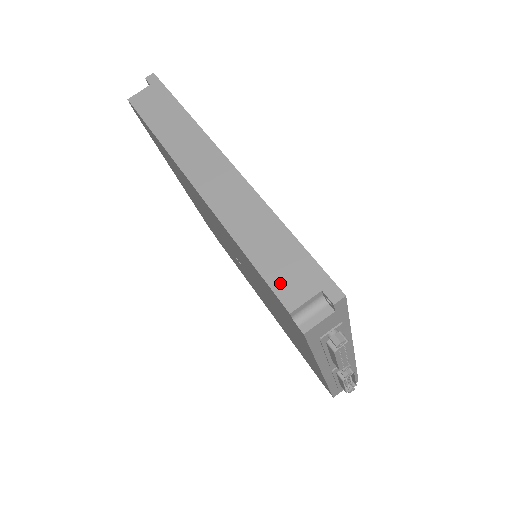
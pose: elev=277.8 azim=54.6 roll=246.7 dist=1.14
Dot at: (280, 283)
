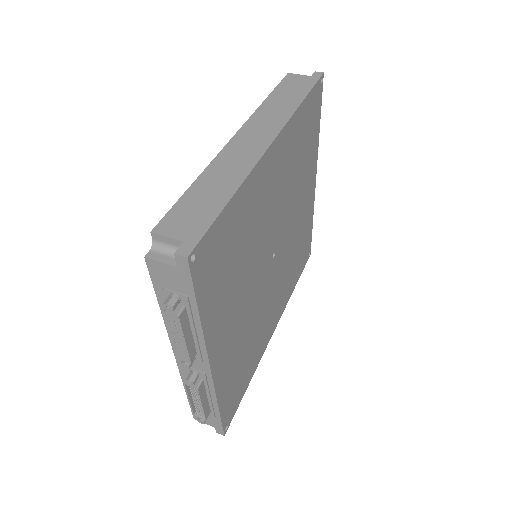
Dot at: (176, 215)
